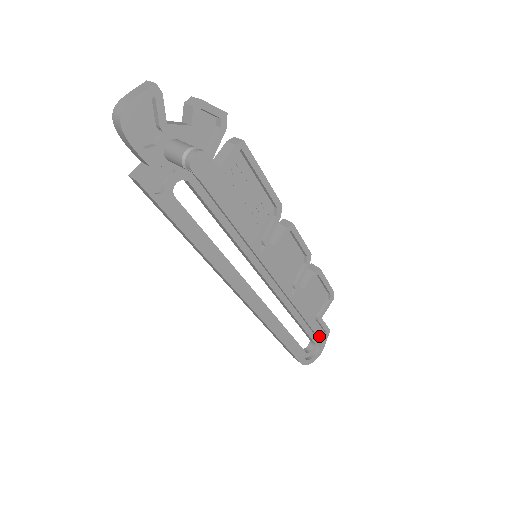
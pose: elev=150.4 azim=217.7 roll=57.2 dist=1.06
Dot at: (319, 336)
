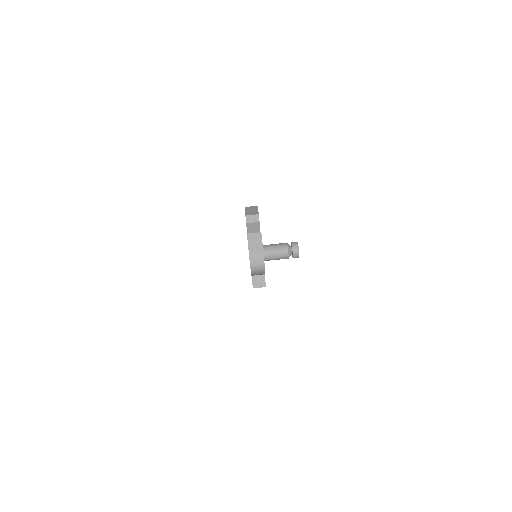
Dot at: occluded
